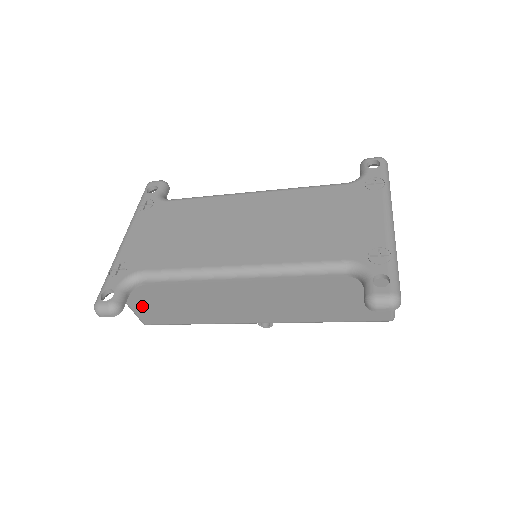
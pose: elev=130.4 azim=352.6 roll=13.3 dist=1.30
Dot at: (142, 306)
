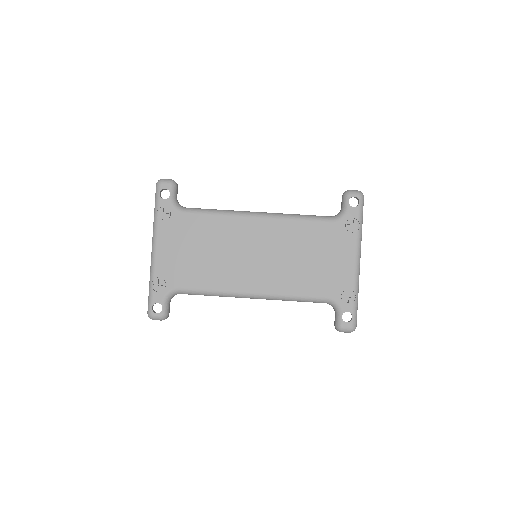
Dot at: occluded
